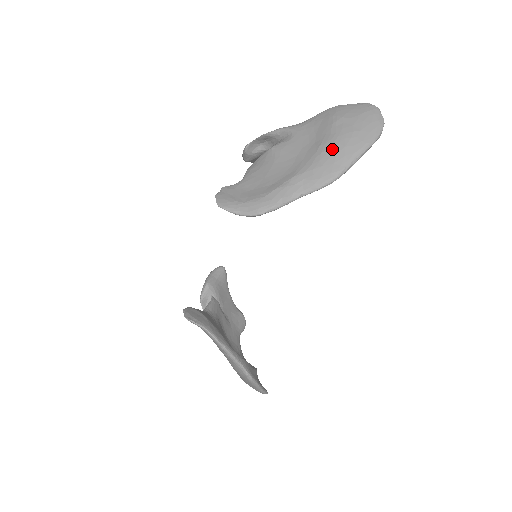
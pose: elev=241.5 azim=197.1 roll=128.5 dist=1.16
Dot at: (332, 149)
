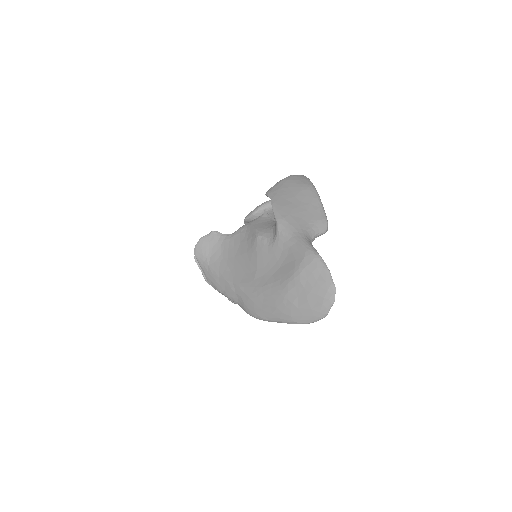
Dot at: (269, 299)
